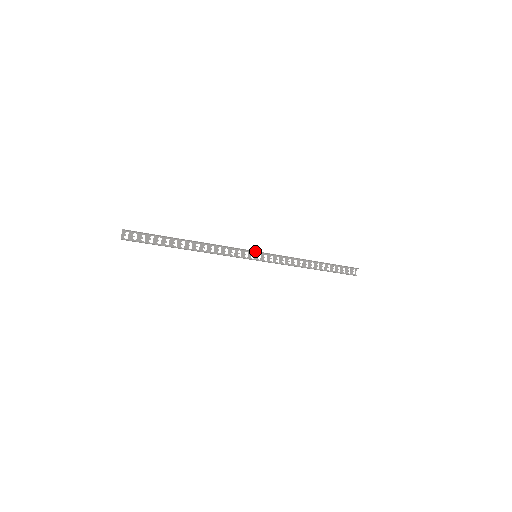
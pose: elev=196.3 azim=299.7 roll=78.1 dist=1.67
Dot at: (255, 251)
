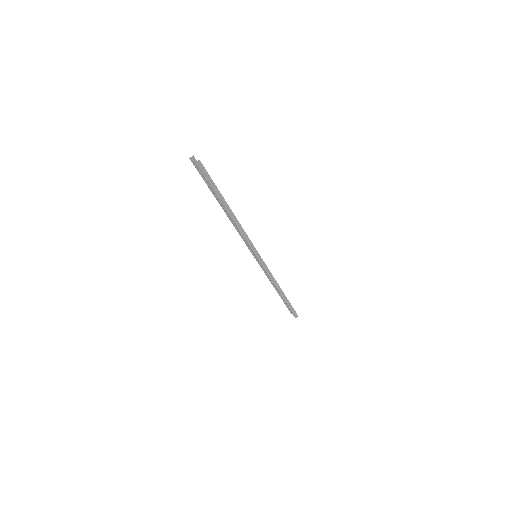
Dot at: occluded
